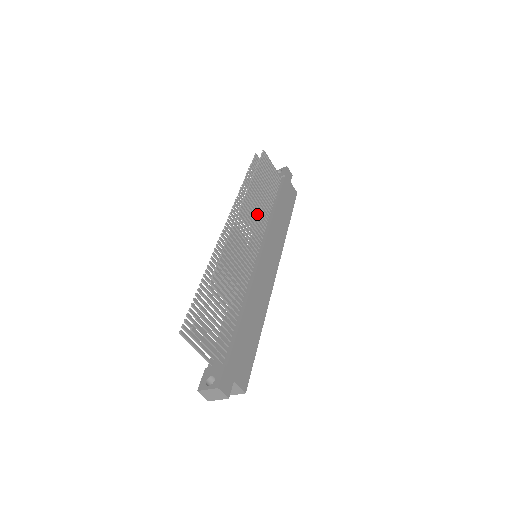
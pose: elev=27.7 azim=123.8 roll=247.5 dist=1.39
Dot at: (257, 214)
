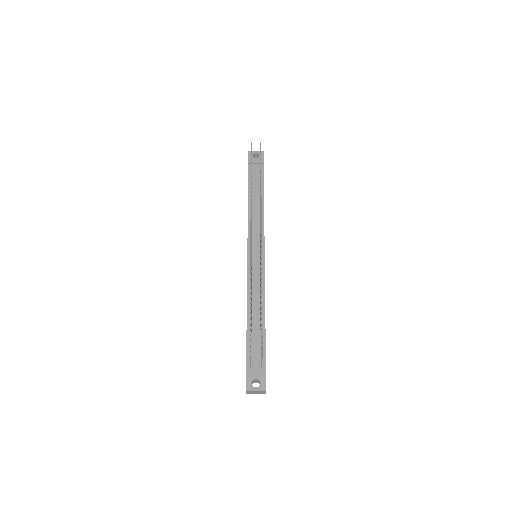
Dot at: occluded
